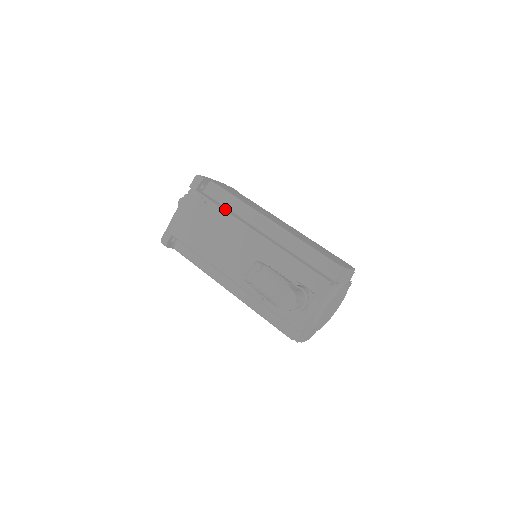
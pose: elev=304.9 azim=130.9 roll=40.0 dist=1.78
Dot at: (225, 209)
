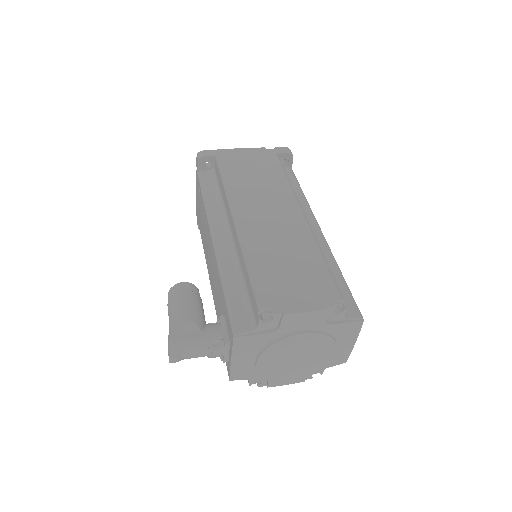
Dot at: (209, 198)
